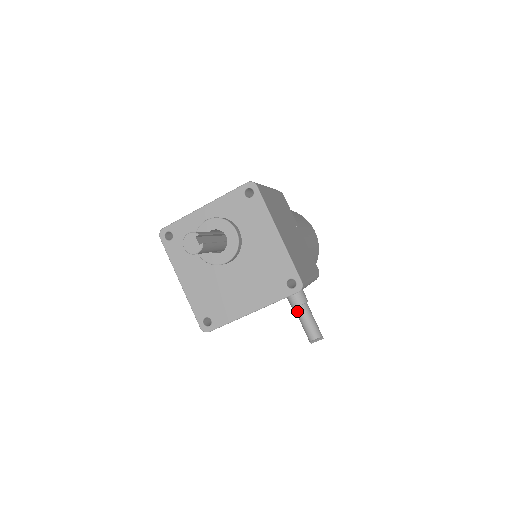
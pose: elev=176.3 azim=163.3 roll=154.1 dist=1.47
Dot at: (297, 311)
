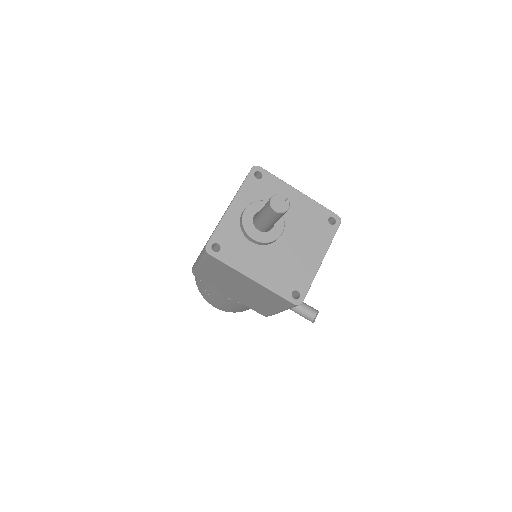
Dot at: occluded
